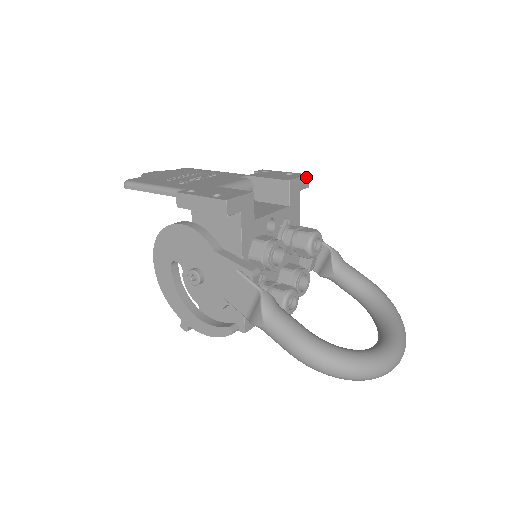
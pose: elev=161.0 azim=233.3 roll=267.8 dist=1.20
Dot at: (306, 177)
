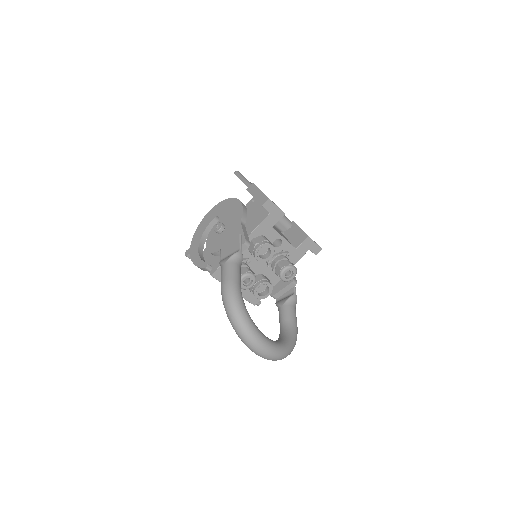
Dot at: (319, 248)
